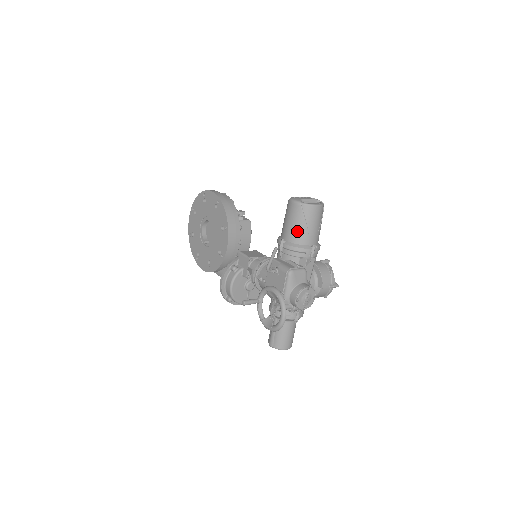
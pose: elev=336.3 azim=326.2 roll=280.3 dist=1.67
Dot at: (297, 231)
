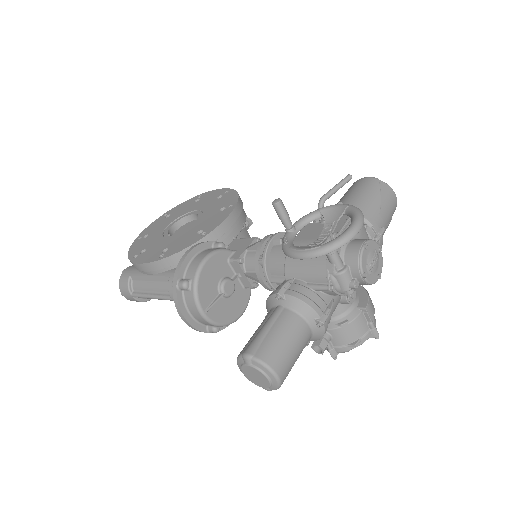
Dot at: (366, 200)
